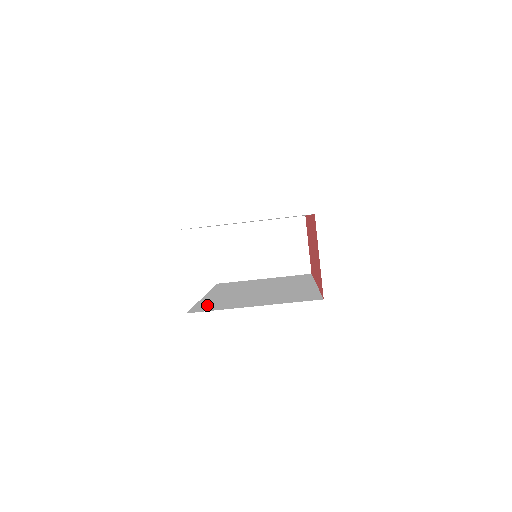
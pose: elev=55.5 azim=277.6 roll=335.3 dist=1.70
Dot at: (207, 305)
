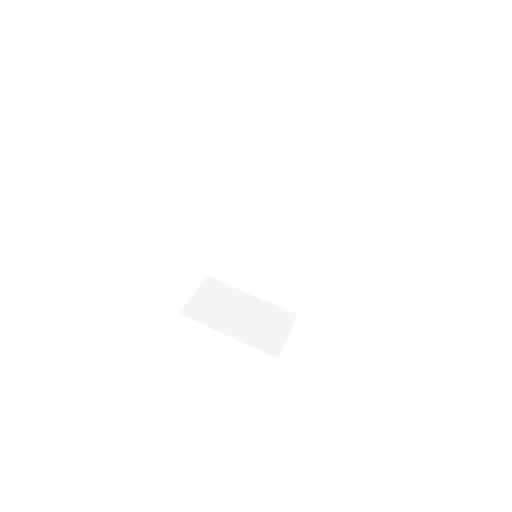
Dot at: occluded
